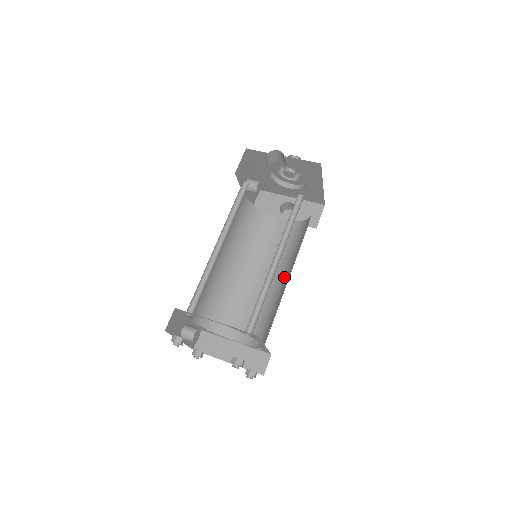
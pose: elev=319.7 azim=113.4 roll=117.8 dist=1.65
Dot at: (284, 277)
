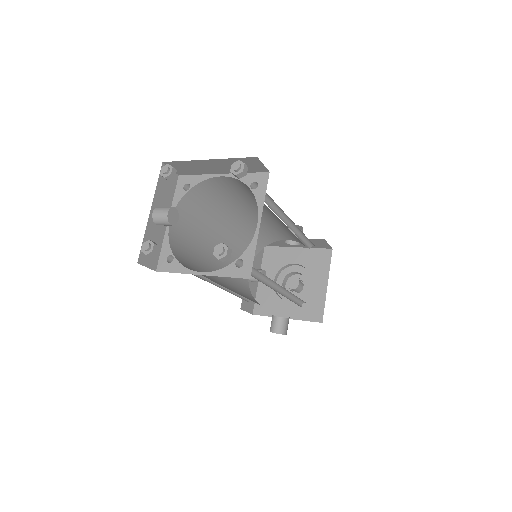
Dot at: occluded
